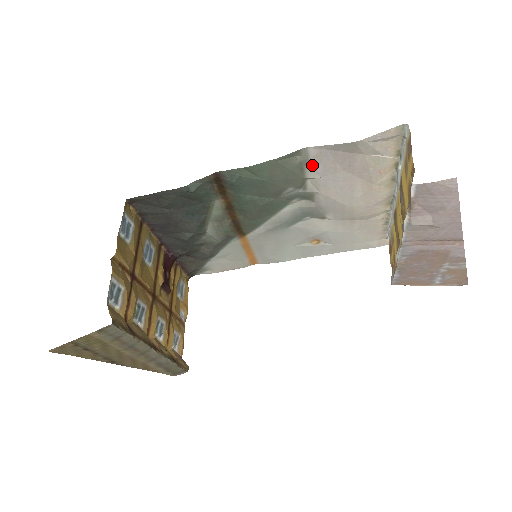
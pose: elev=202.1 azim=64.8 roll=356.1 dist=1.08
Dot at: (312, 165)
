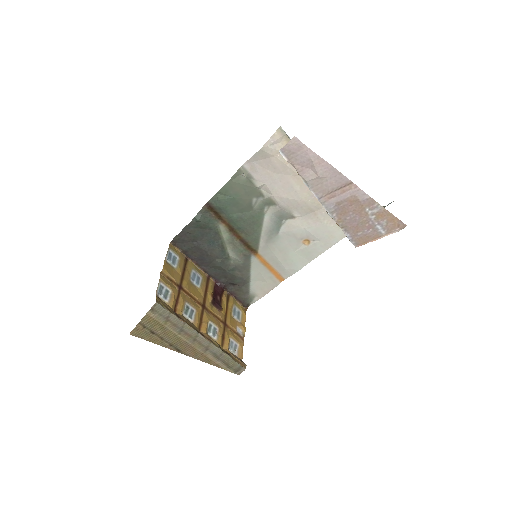
Dot at: (254, 177)
